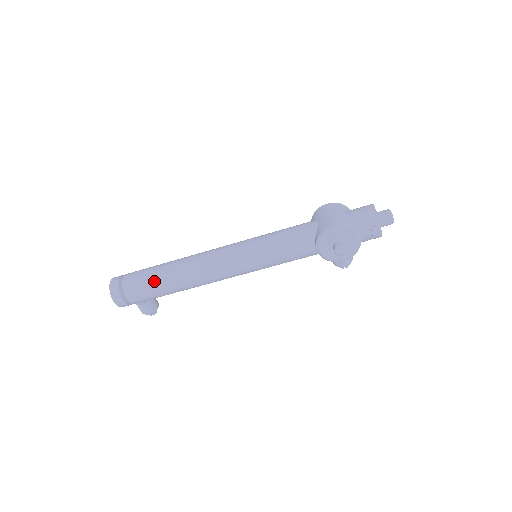
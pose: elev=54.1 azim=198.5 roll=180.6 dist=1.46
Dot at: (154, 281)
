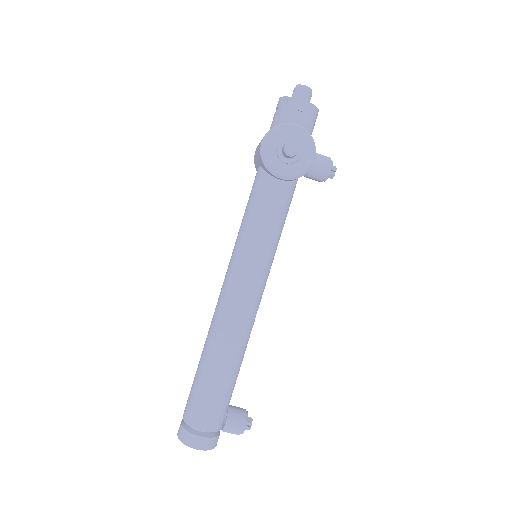
Dot at: (203, 383)
